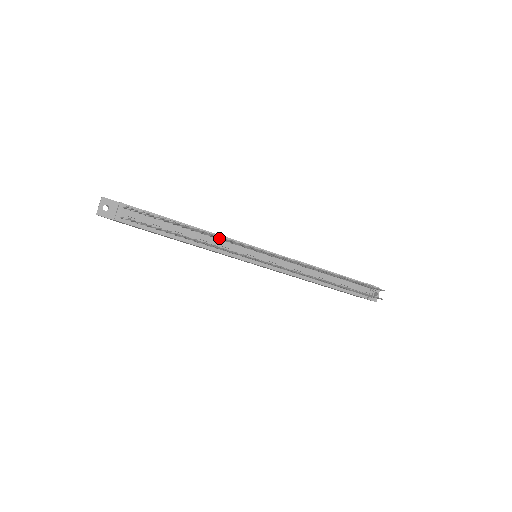
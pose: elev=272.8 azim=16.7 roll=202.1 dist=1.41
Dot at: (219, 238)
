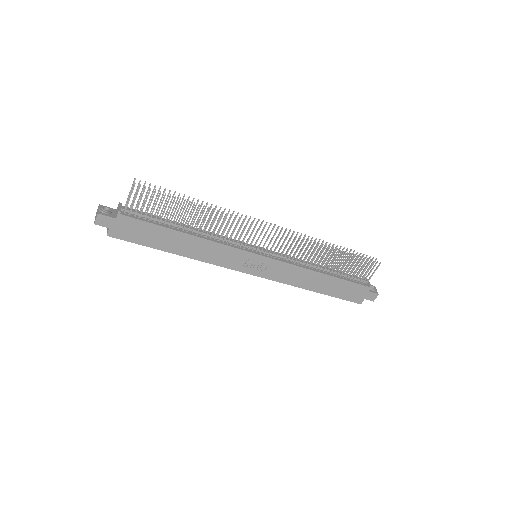
Dot at: occluded
